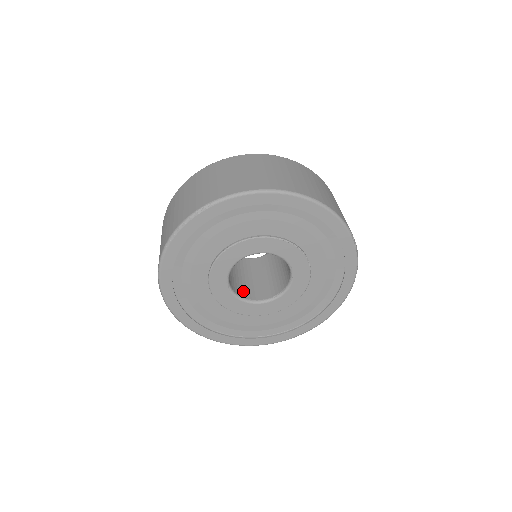
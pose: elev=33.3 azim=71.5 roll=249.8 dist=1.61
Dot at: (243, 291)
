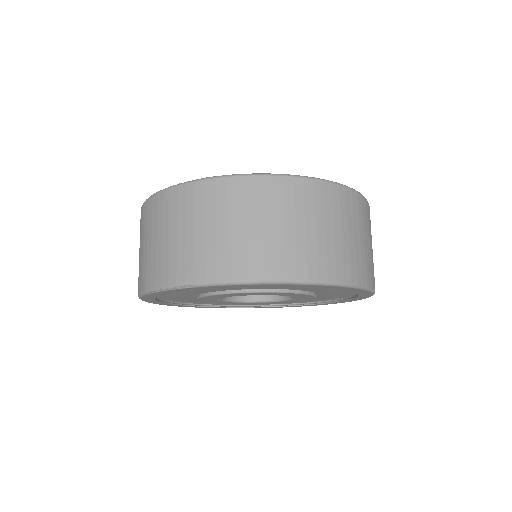
Dot at: occluded
